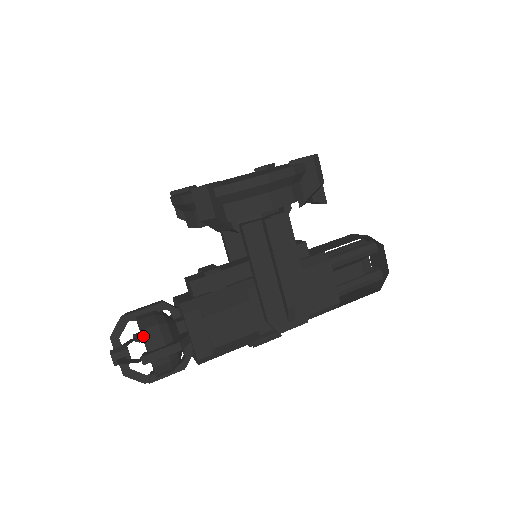
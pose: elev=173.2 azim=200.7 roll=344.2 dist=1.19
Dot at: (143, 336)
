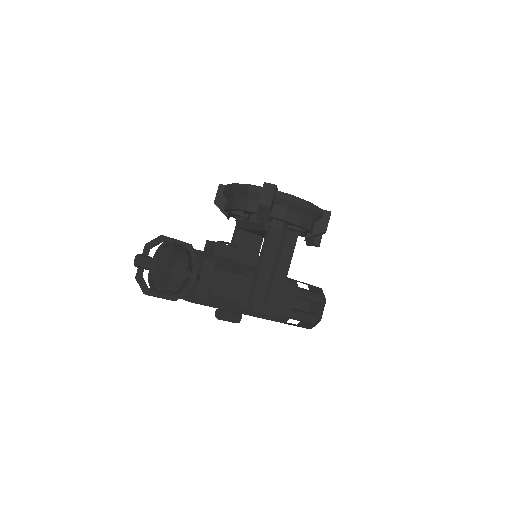
Dot at: (176, 254)
